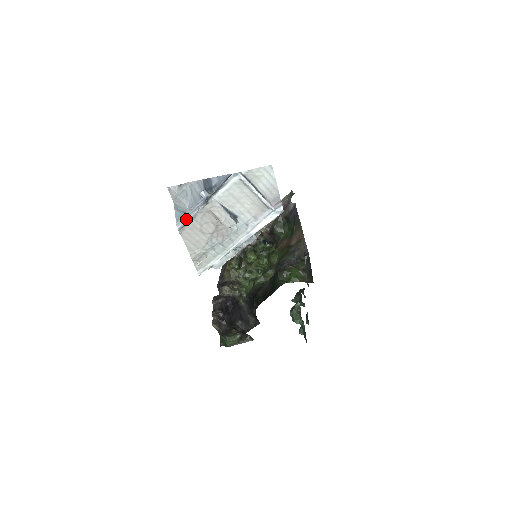
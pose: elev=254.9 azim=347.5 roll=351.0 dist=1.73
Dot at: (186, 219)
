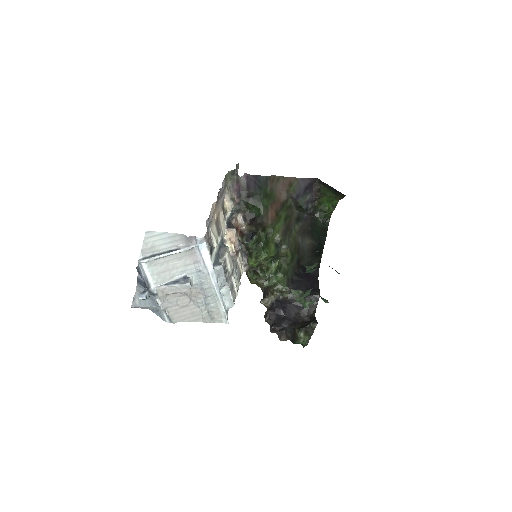
Dot at: (164, 314)
